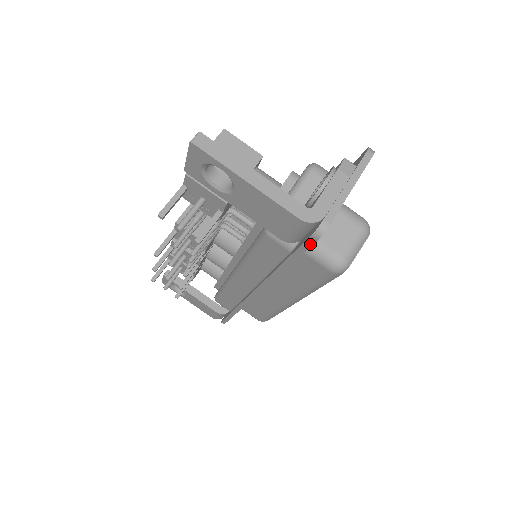
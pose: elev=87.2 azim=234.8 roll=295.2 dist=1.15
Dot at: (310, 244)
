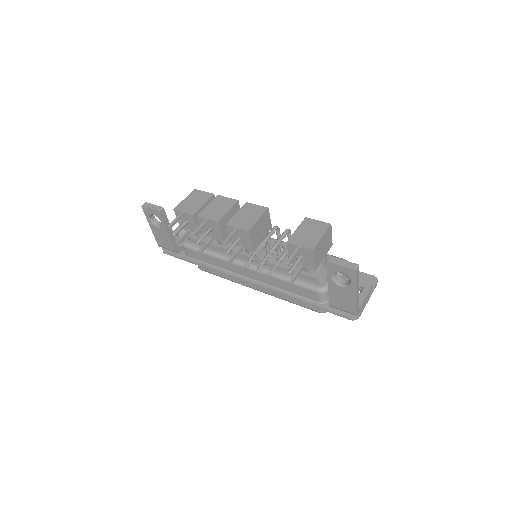
Dot at: (343, 317)
